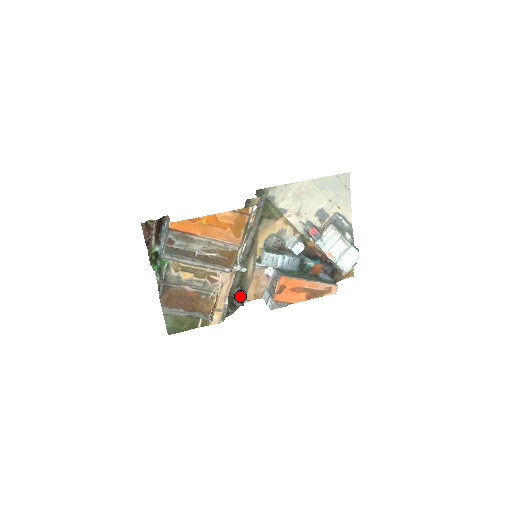
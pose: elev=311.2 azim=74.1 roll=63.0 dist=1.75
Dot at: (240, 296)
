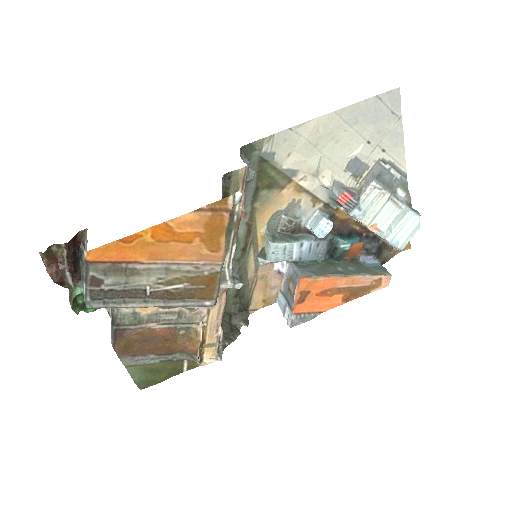
Dot at: (241, 309)
